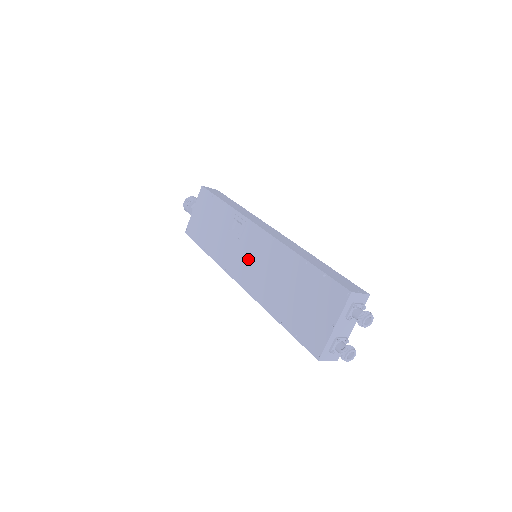
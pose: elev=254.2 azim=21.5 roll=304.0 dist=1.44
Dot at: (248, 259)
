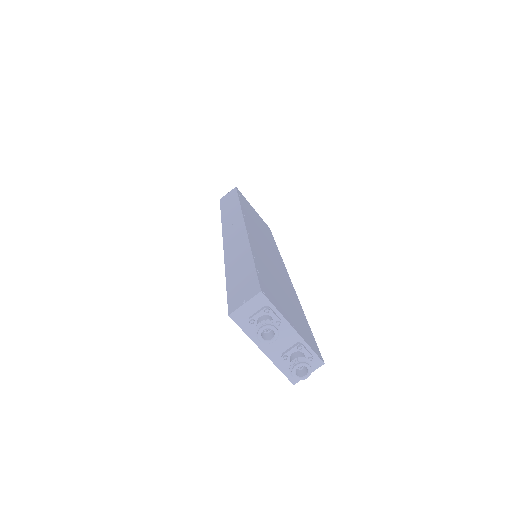
Dot at: occluded
